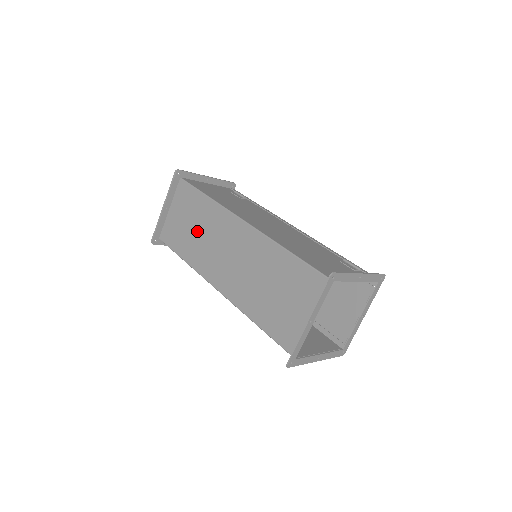
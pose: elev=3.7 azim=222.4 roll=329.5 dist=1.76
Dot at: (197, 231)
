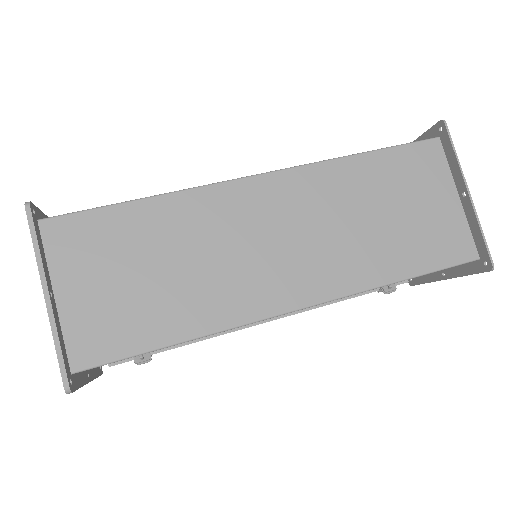
Dot at: (173, 267)
